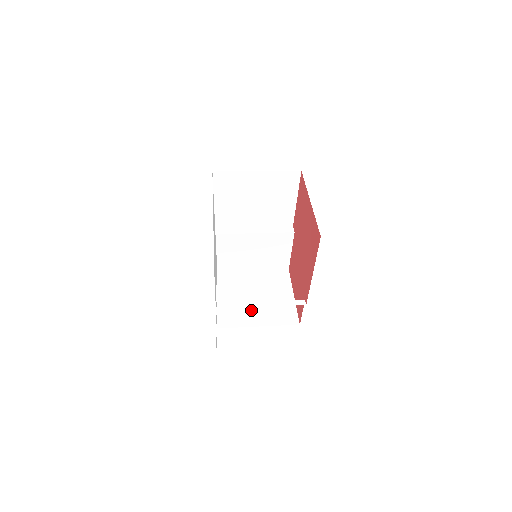
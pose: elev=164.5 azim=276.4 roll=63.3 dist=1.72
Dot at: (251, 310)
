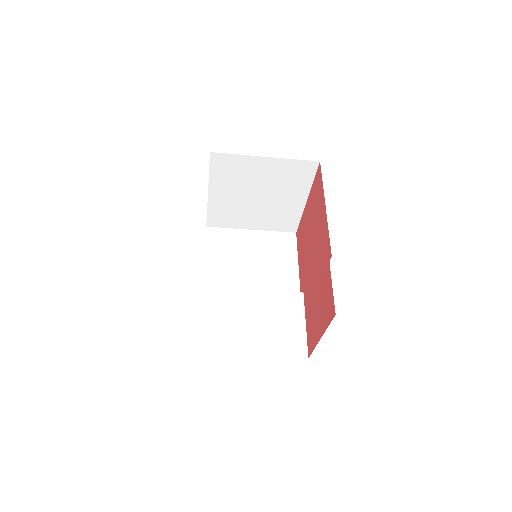
Dot at: occluded
